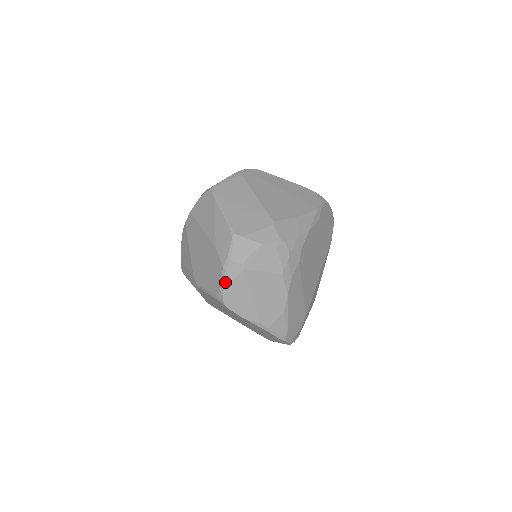
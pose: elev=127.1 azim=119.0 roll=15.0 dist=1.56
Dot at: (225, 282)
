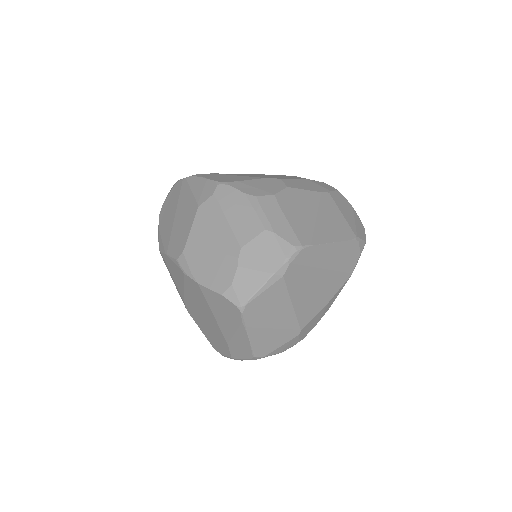
Dot at: occluded
